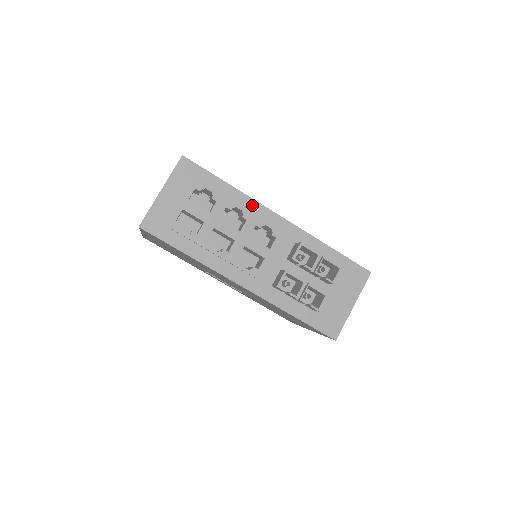
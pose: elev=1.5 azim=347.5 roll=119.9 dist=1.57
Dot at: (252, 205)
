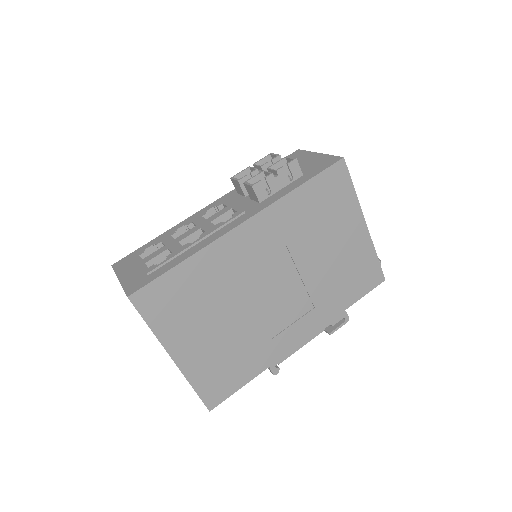
Dot at: occluded
